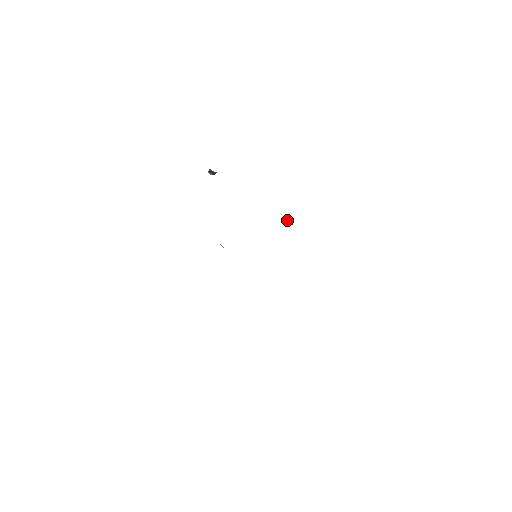
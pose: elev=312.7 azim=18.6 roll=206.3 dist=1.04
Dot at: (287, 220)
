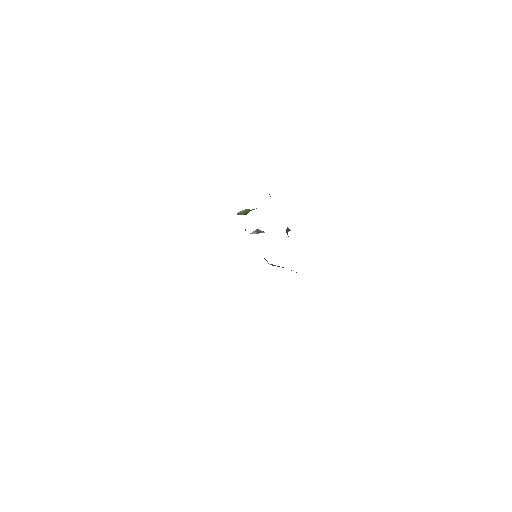
Dot at: occluded
